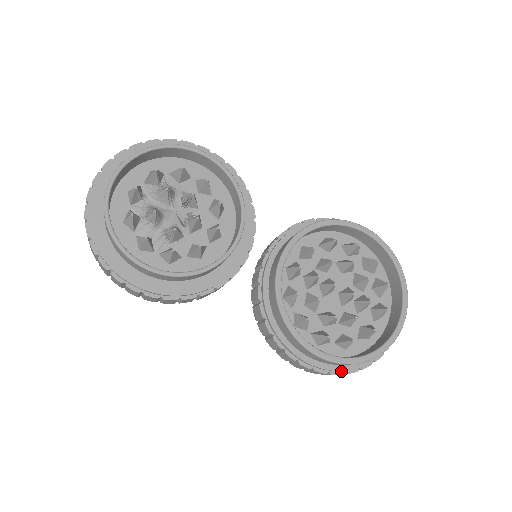
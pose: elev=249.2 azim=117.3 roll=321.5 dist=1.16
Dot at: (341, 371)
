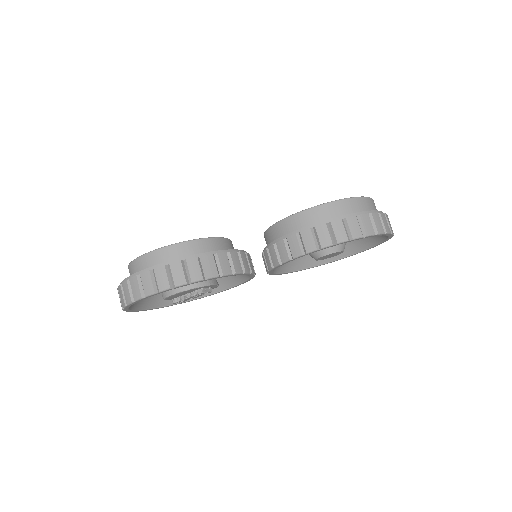
Dot at: (365, 215)
